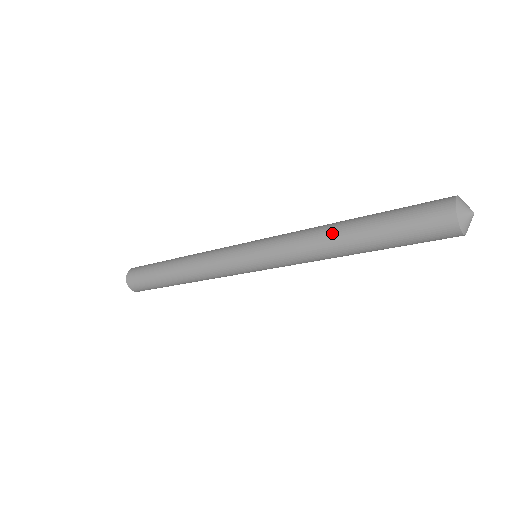
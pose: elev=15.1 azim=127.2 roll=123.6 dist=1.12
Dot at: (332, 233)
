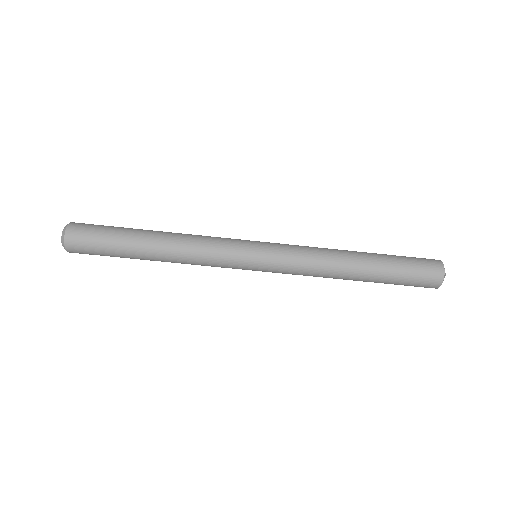
Dot at: (349, 257)
